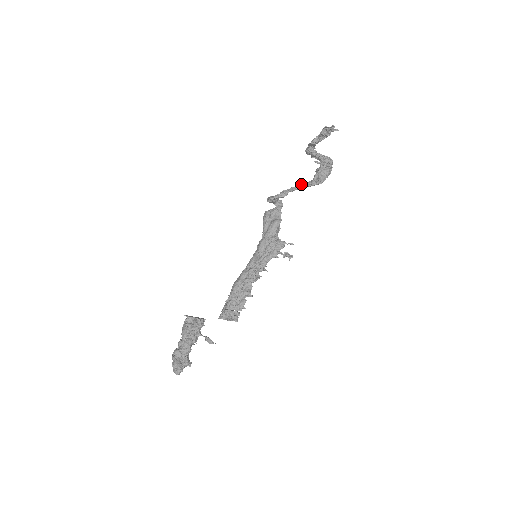
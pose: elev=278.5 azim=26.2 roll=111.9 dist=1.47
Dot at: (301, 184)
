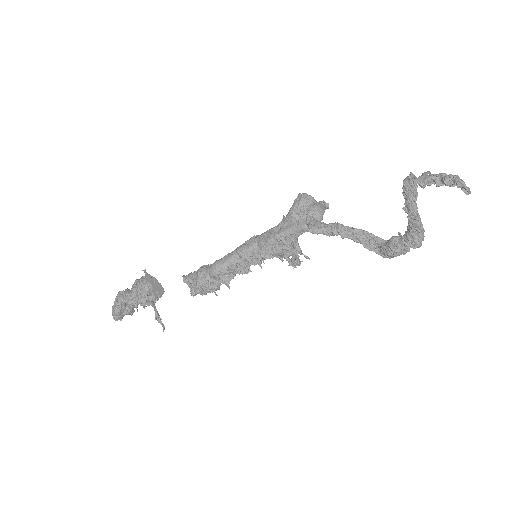
Dot at: (362, 231)
